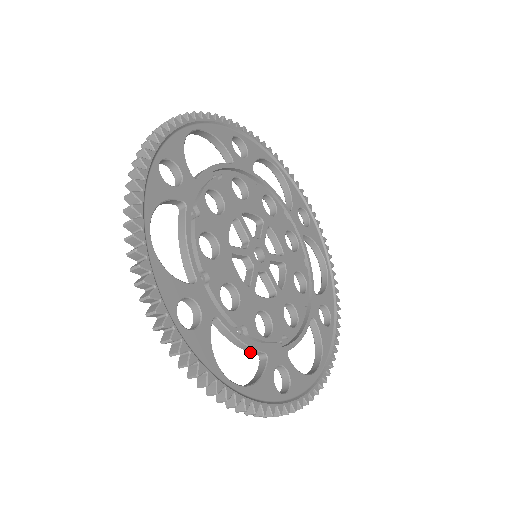
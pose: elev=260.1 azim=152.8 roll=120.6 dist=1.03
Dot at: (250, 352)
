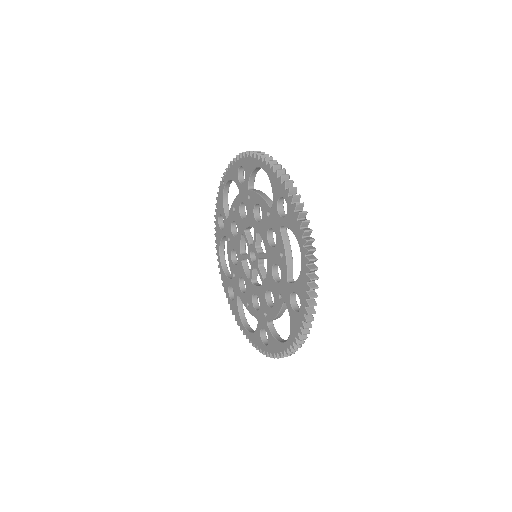
Dot at: (288, 271)
